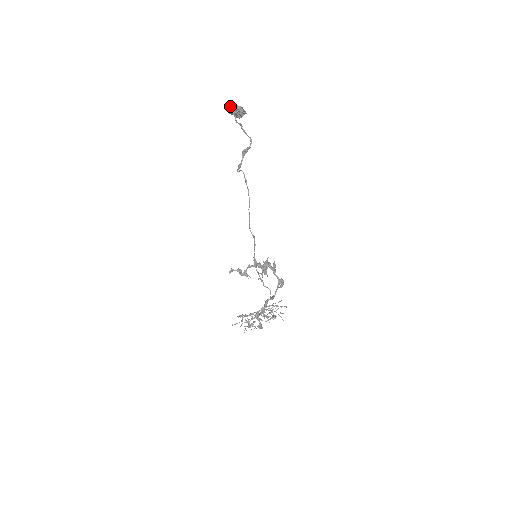
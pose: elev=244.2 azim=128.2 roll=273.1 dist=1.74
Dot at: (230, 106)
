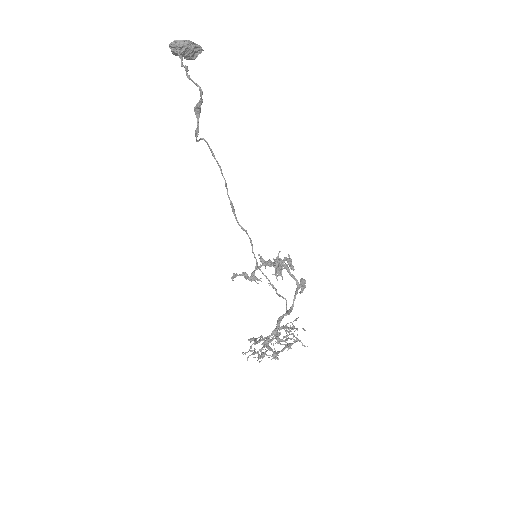
Dot at: (171, 43)
